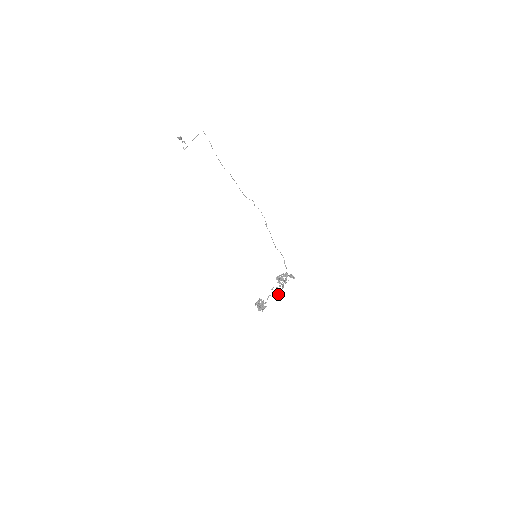
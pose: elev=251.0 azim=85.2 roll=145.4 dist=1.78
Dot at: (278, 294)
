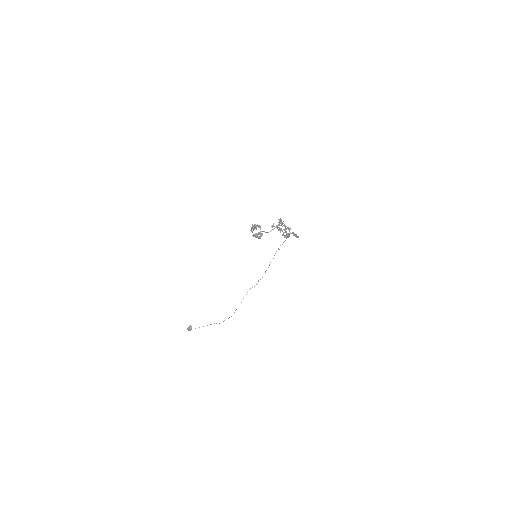
Dot at: occluded
